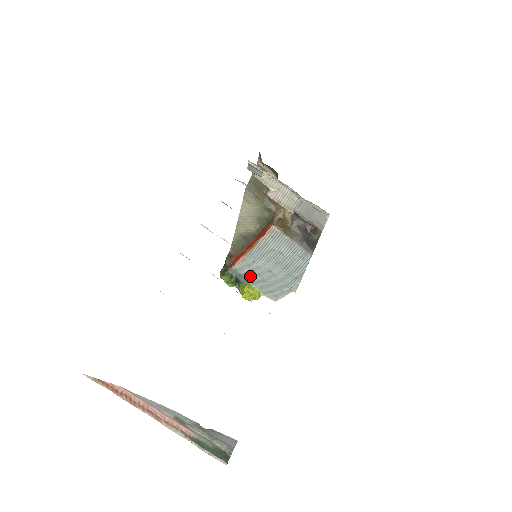
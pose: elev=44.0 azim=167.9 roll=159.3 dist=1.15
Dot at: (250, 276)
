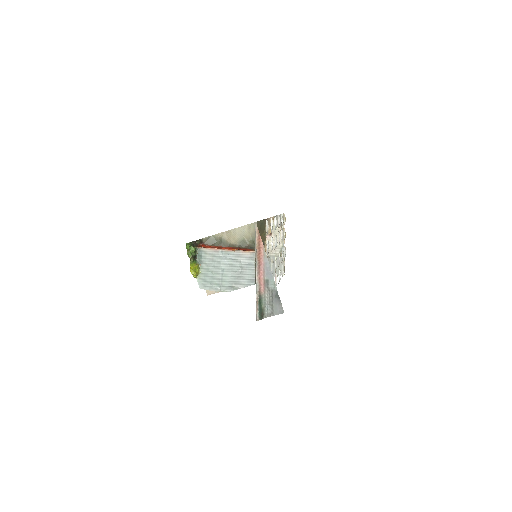
Dot at: (206, 262)
